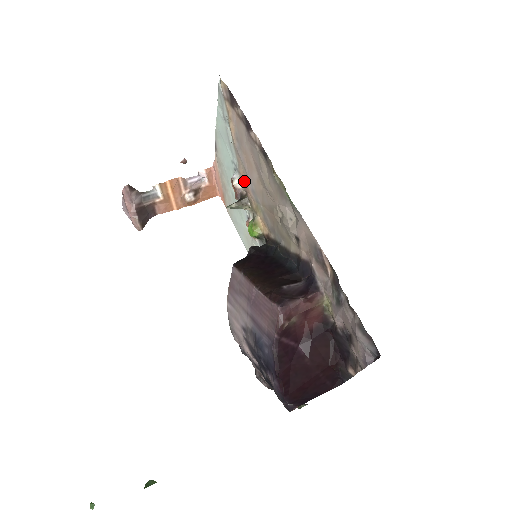
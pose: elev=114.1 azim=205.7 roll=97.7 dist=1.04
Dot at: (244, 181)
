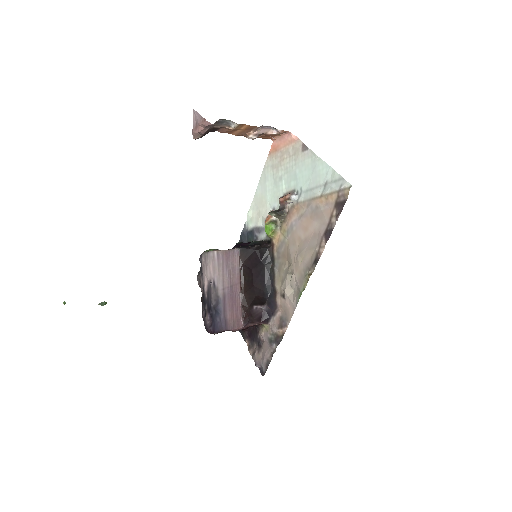
Dot at: (294, 210)
